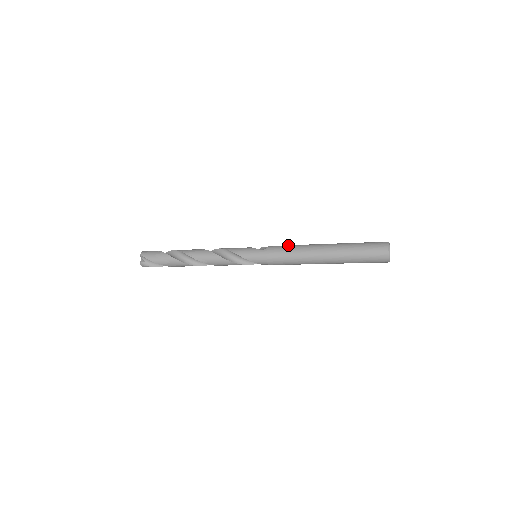
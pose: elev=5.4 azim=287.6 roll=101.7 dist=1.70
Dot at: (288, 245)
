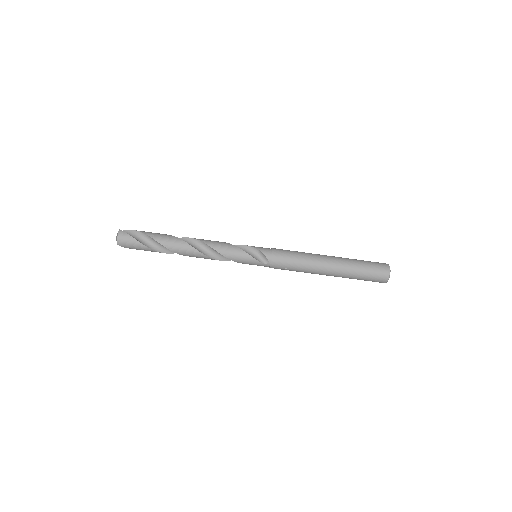
Dot at: occluded
